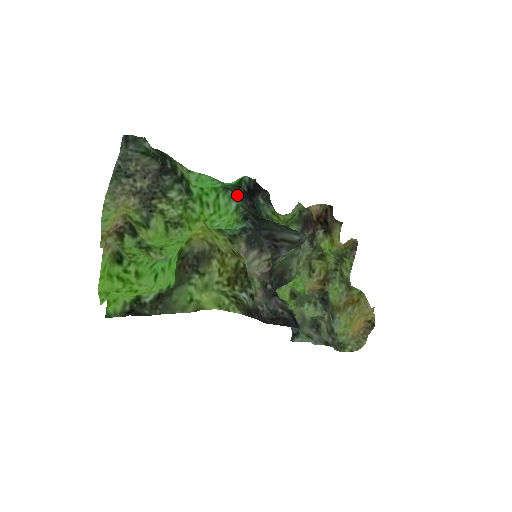
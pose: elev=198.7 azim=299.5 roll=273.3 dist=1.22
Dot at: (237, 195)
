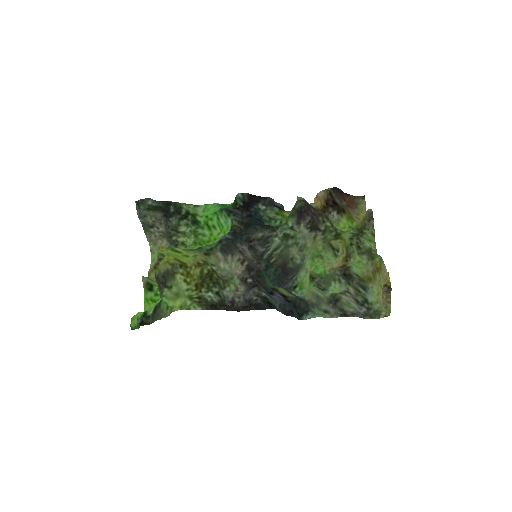
Dot at: (230, 212)
